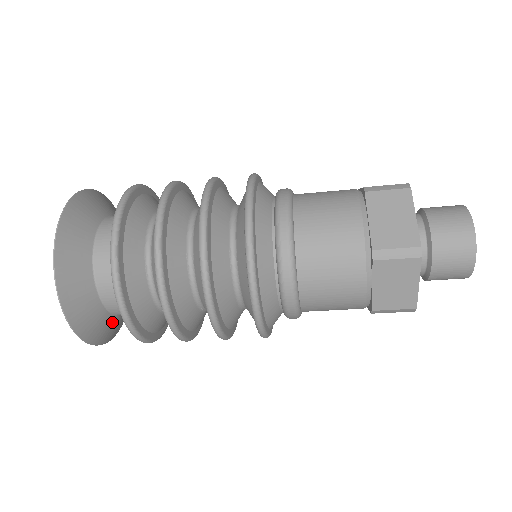
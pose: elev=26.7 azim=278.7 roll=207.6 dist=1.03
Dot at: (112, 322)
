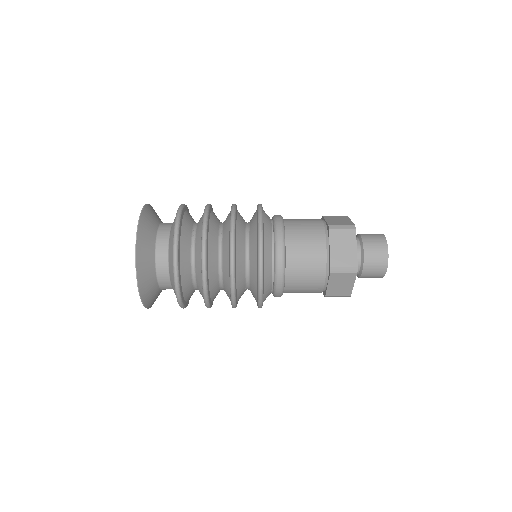
Dot at: occluded
